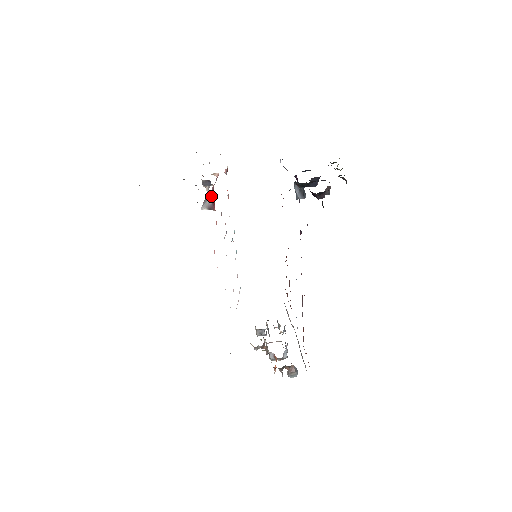
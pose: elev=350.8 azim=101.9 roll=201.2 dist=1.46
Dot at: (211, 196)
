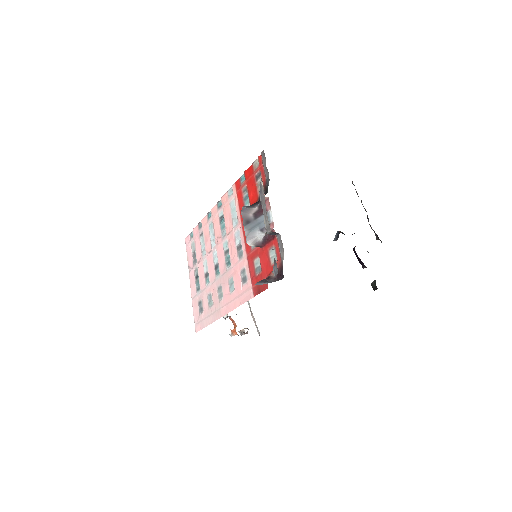
Dot at: (265, 236)
